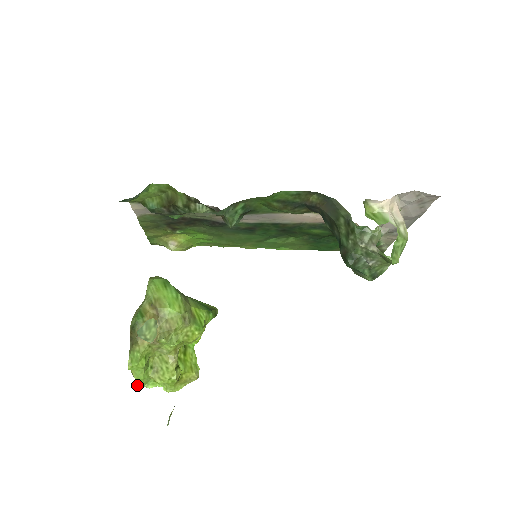
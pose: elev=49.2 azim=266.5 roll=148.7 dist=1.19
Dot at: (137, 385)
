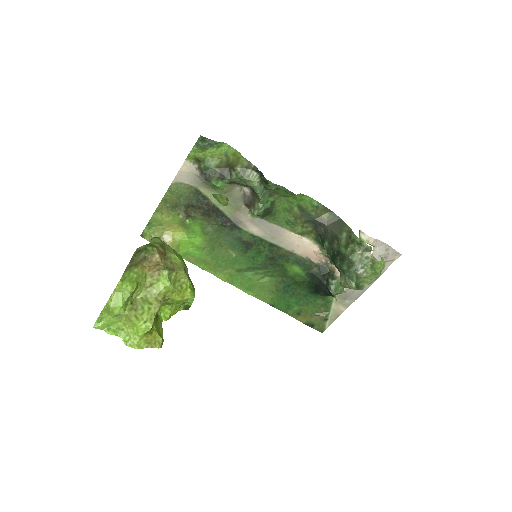
Dot at: (99, 322)
